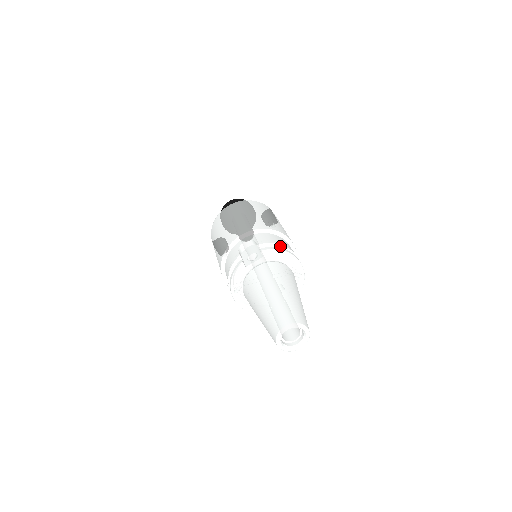
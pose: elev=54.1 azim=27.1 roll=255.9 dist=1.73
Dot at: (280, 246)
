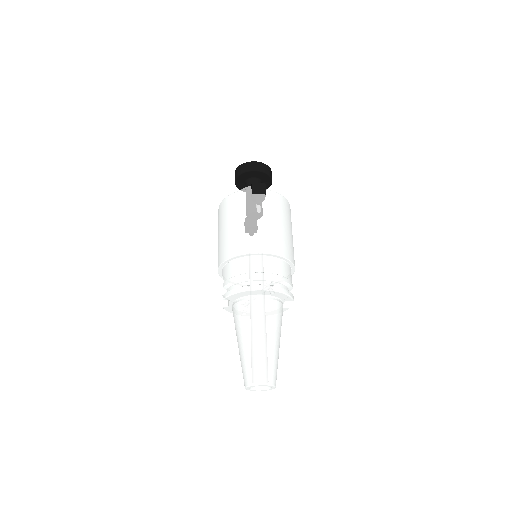
Dot at: (238, 281)
